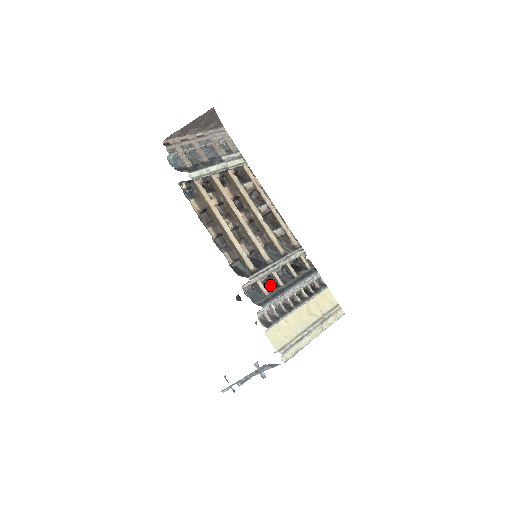
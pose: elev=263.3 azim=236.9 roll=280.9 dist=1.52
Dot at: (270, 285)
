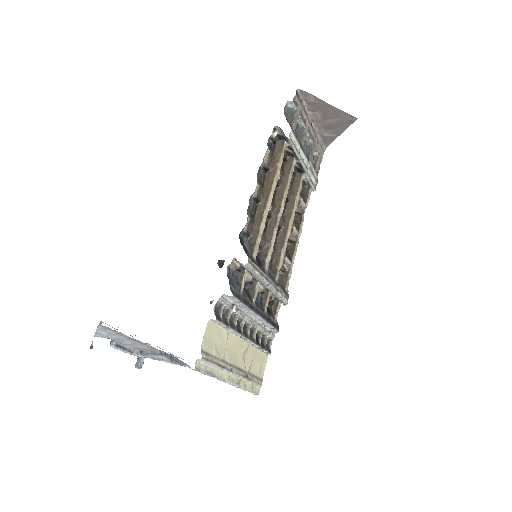
Dot at: (245, 290)
